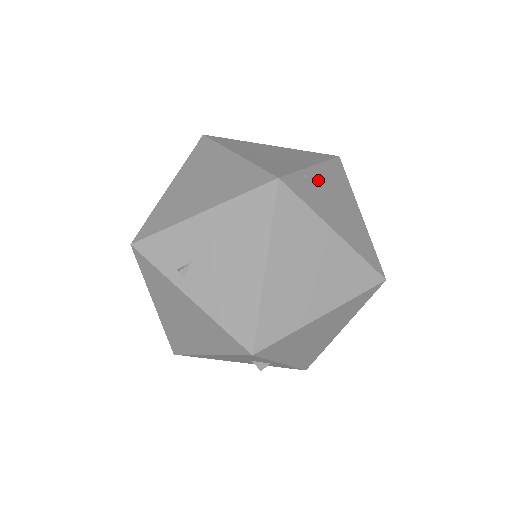
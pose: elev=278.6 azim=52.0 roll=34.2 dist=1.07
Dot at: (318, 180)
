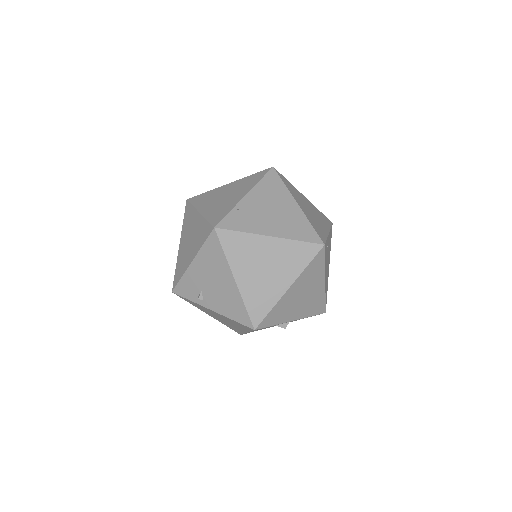
Dot at: (251, 204)
